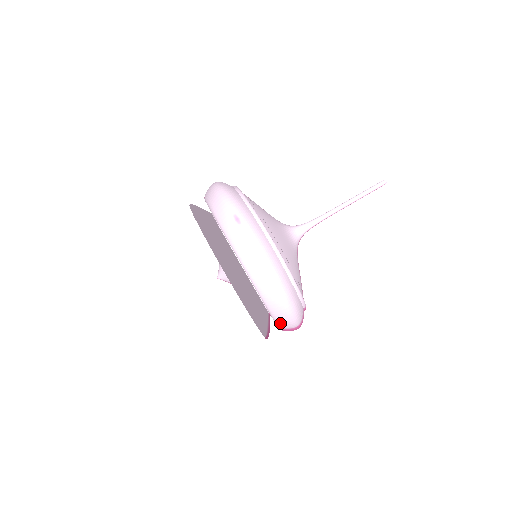
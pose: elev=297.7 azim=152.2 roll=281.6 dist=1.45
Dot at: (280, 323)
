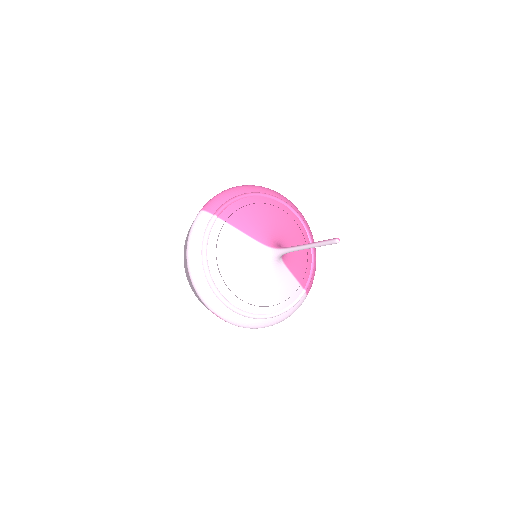
Dot at: occluded
